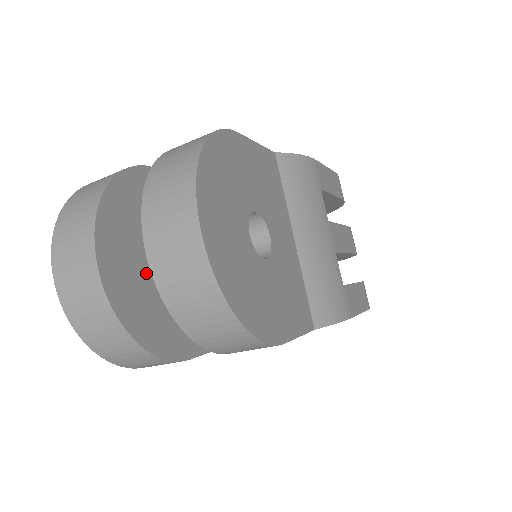
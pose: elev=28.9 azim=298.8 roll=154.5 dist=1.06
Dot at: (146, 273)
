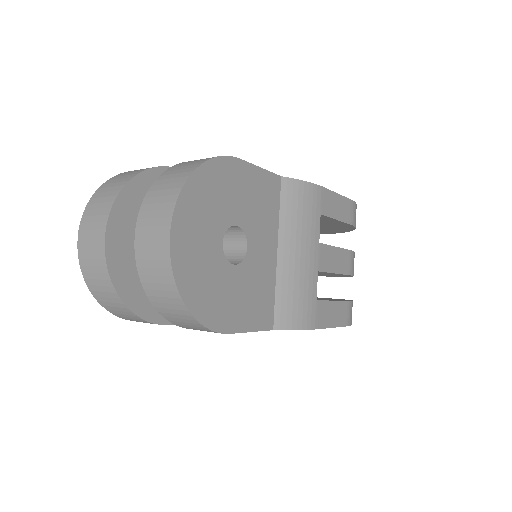
Dot at: occluded
